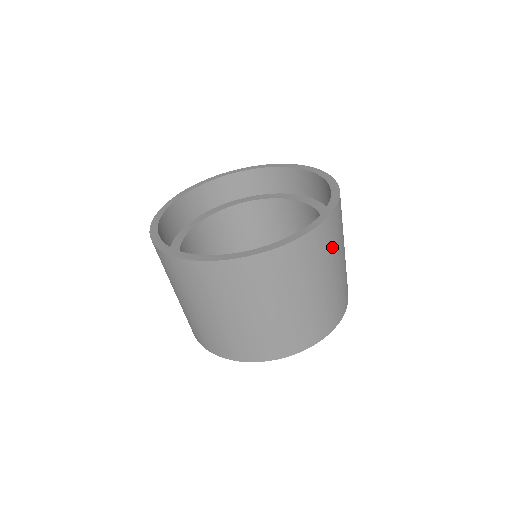
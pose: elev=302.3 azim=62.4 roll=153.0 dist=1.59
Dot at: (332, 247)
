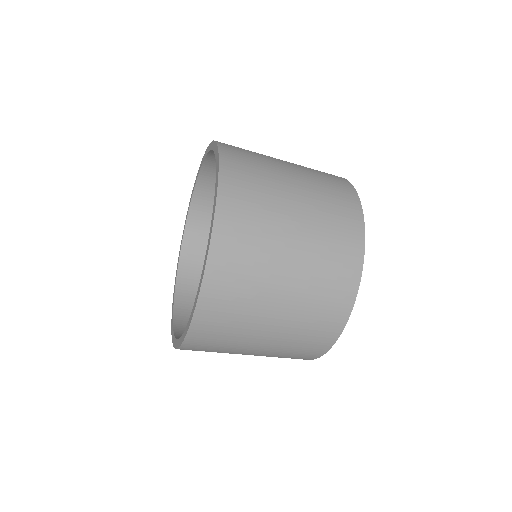
Dot at: (259, 187)
